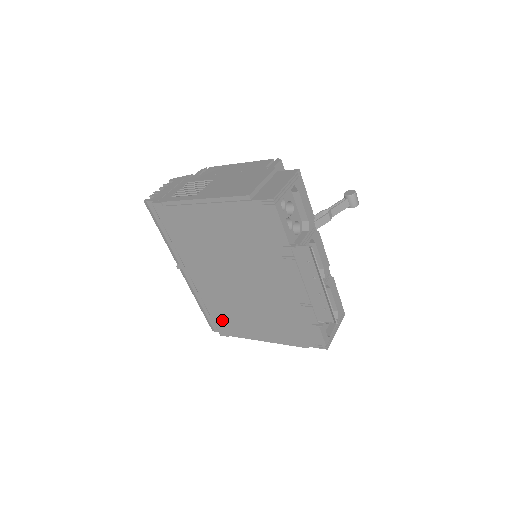
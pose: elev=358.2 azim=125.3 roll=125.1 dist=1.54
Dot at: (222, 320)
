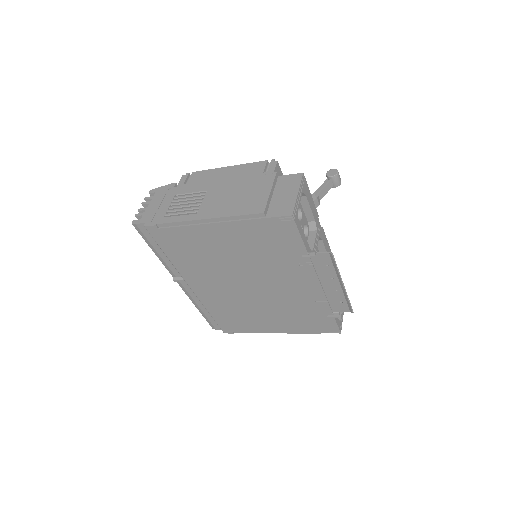
Dot at: (226, 321)
